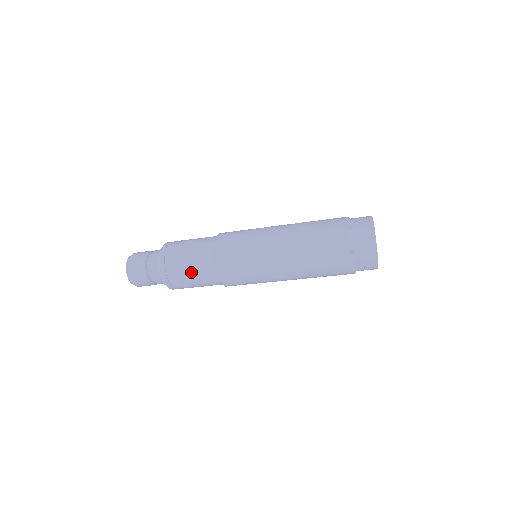
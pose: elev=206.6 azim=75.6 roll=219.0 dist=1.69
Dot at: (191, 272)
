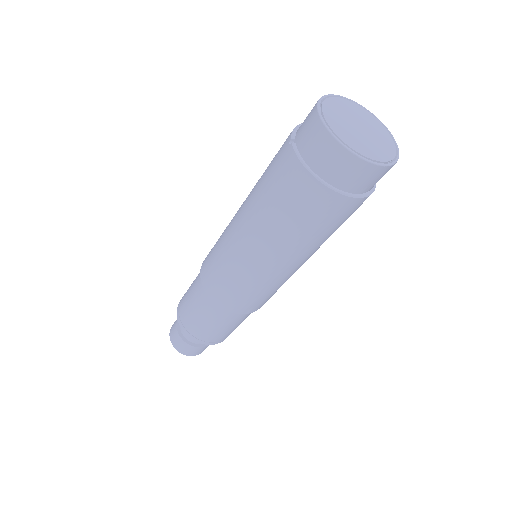
Dot at: (190, 296)
